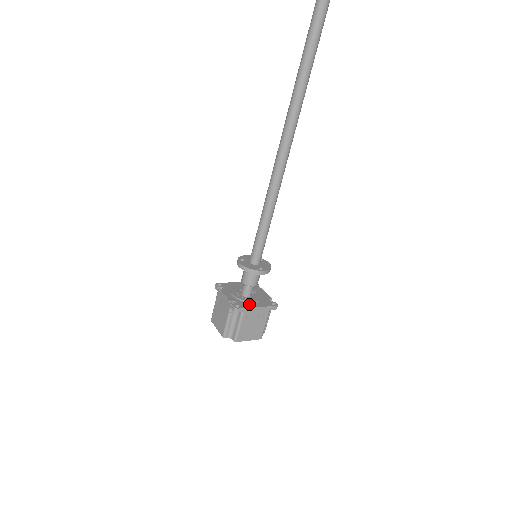
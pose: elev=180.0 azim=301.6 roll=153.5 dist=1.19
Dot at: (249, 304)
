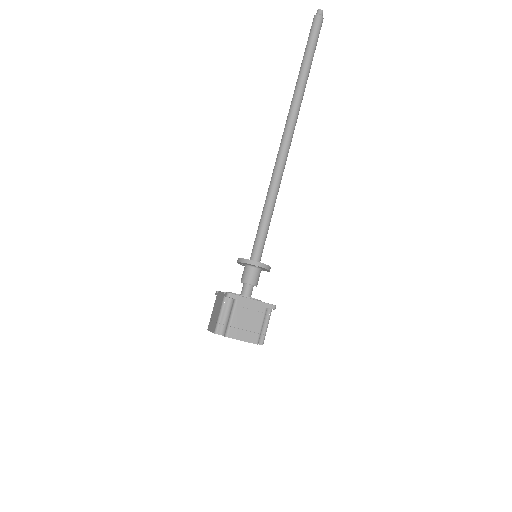
Dot at: (244, 297)
